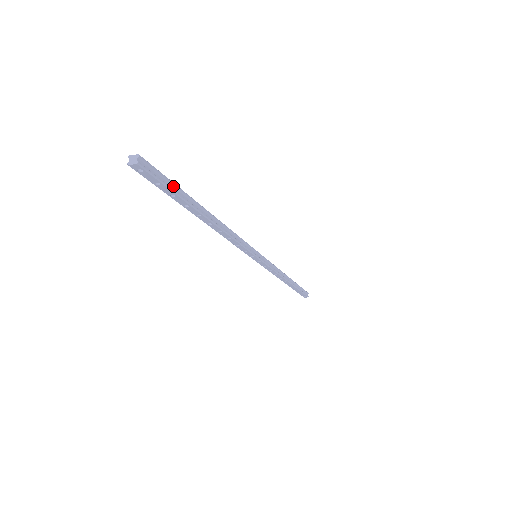
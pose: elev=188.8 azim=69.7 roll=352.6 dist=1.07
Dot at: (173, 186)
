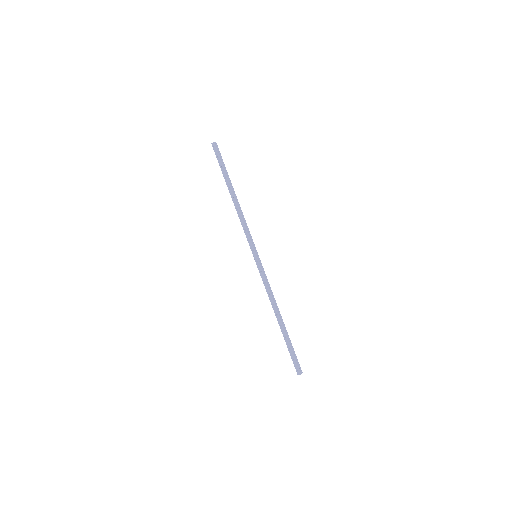
Dot at: (223, 164)
